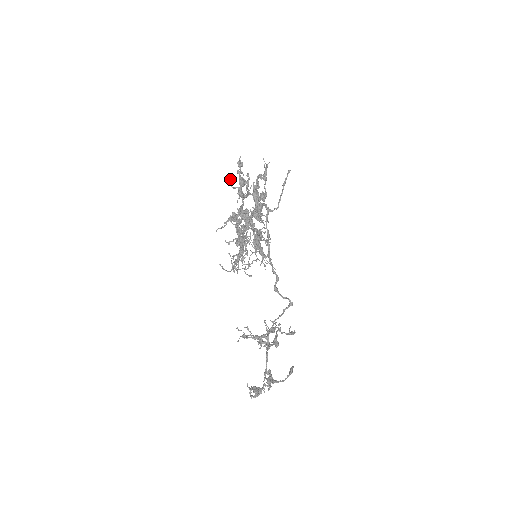
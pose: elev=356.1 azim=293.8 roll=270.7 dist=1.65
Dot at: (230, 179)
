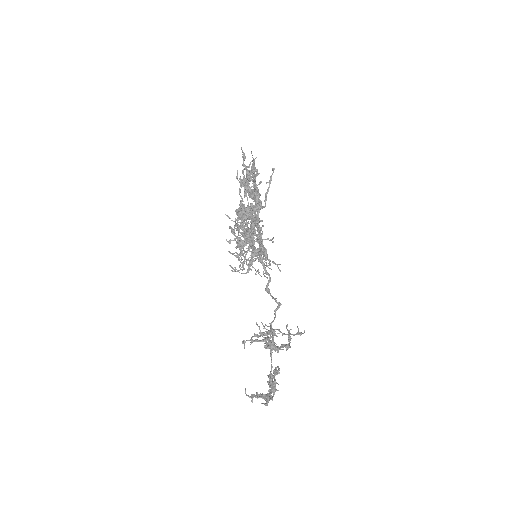
Dot at: (237, 172)
